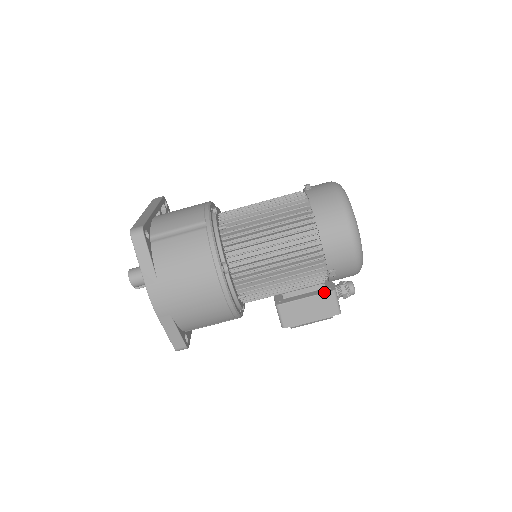
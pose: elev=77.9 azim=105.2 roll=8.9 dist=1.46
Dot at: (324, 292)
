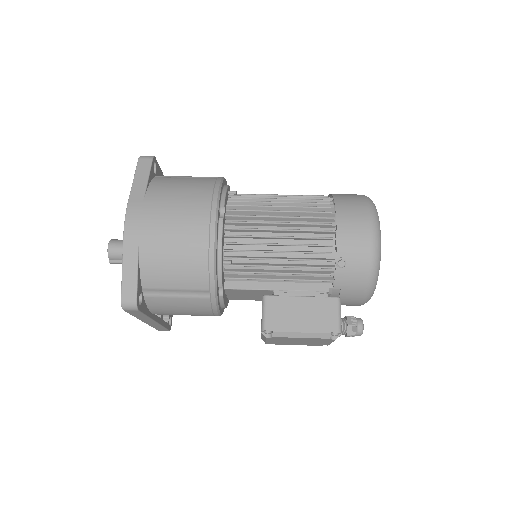
Dot at: occluded
